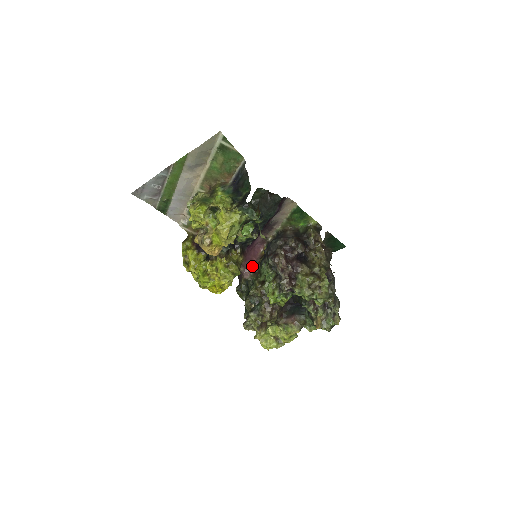
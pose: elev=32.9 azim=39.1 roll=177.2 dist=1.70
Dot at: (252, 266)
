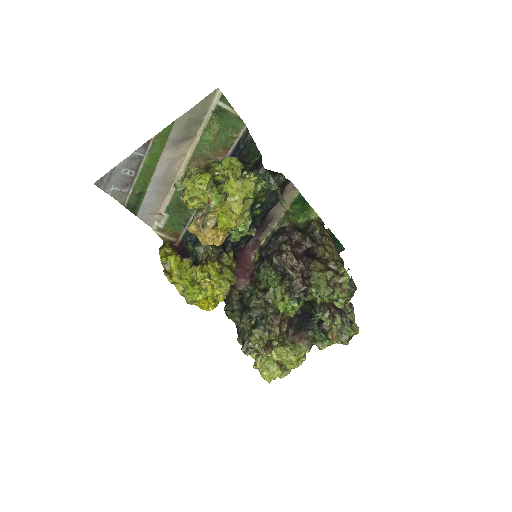
Dot at: (246, 274)
